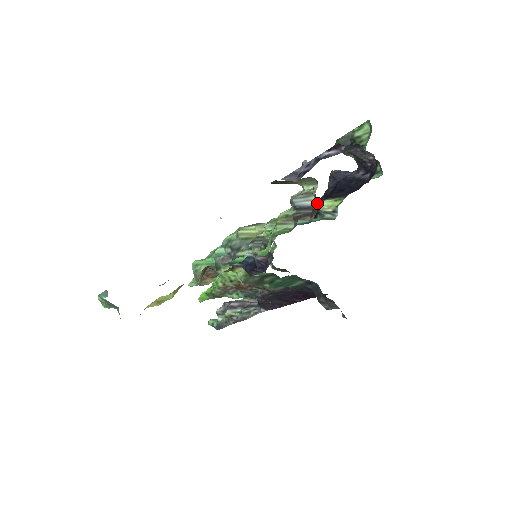
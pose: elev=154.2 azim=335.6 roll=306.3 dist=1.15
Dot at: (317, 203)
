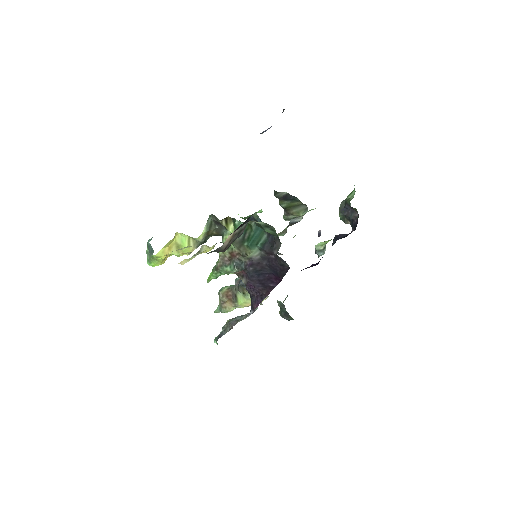
Dot at: occluded
